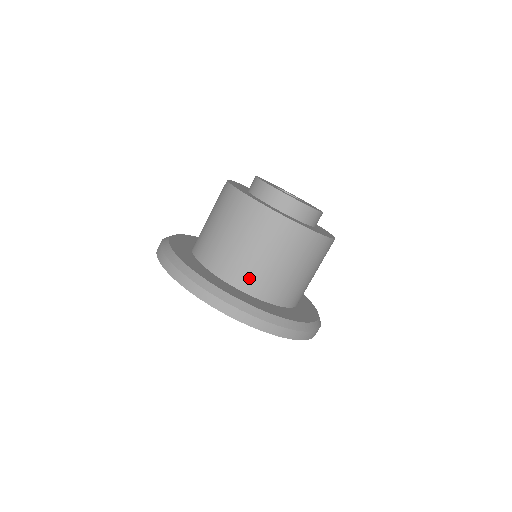
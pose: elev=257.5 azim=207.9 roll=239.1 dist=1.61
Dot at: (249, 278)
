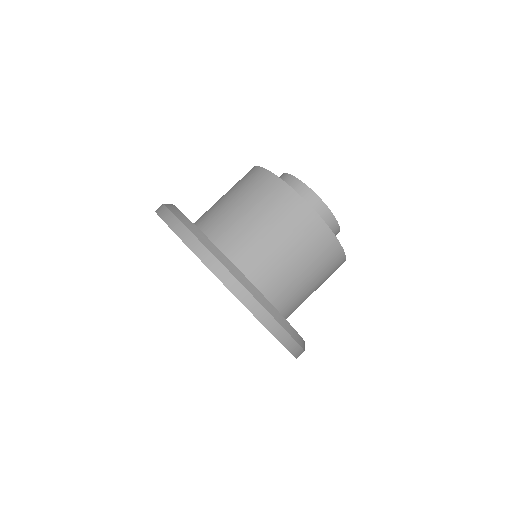
Dot at: (247, 254)
